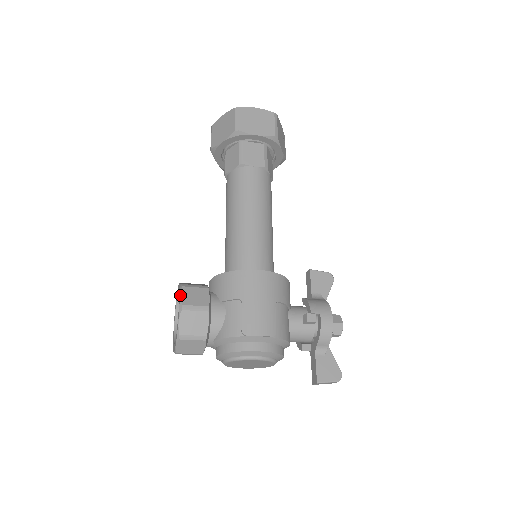
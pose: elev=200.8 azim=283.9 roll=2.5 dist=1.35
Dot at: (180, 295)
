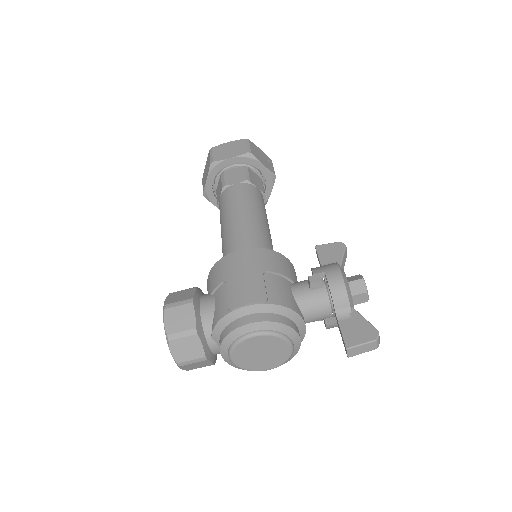
Dot at: (165, 299)
